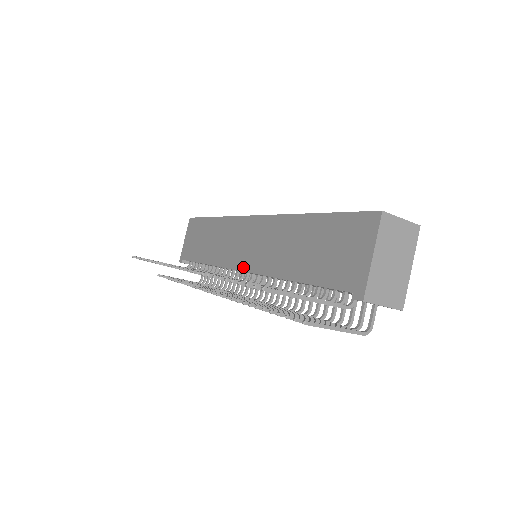
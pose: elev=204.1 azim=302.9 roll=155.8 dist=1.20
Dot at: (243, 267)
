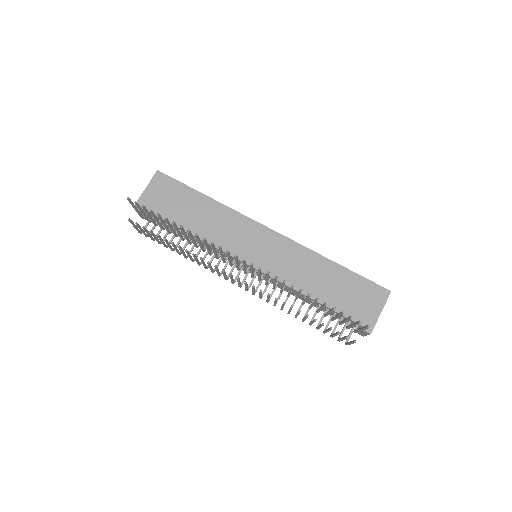
Dot at: (254, 264)
